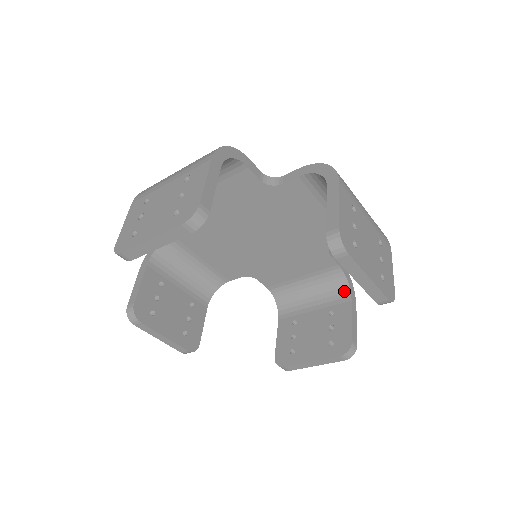
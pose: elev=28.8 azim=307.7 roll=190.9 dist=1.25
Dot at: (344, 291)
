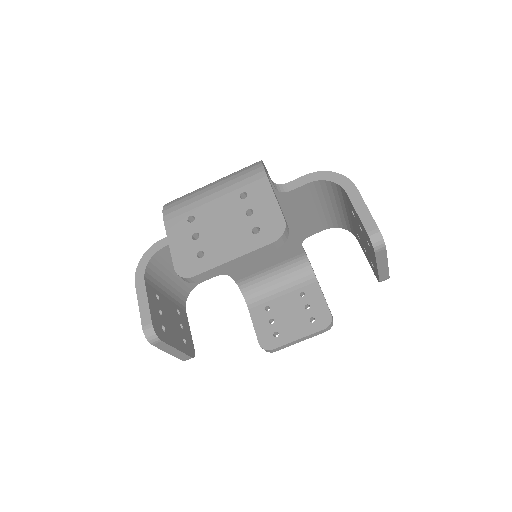
Dot at: (308, 274)
